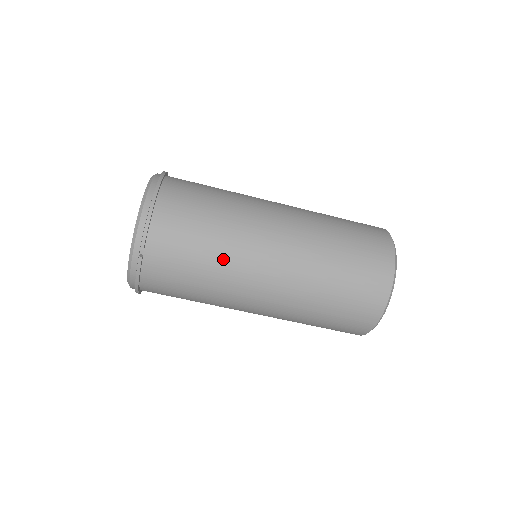
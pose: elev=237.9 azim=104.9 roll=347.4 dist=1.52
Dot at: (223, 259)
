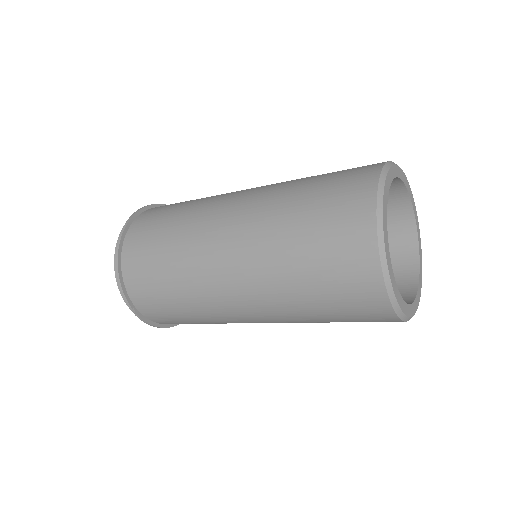
Dot at: (190, 297)
